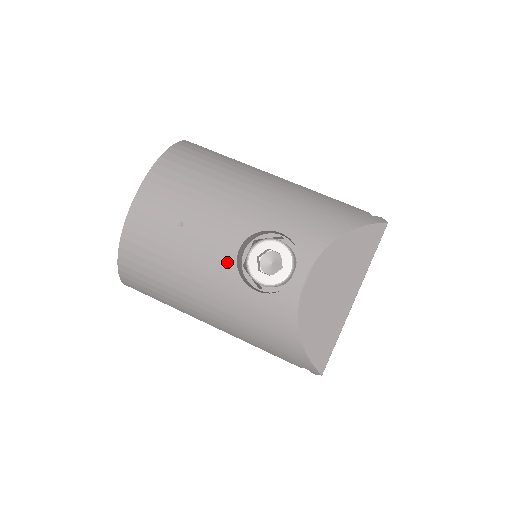
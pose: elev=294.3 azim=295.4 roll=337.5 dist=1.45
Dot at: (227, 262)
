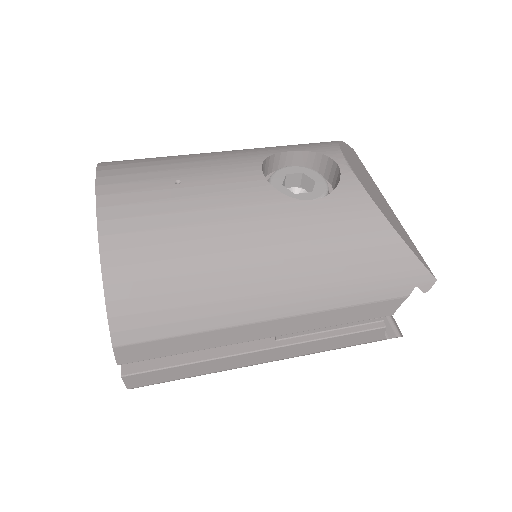
Dot at: (260, 189)
